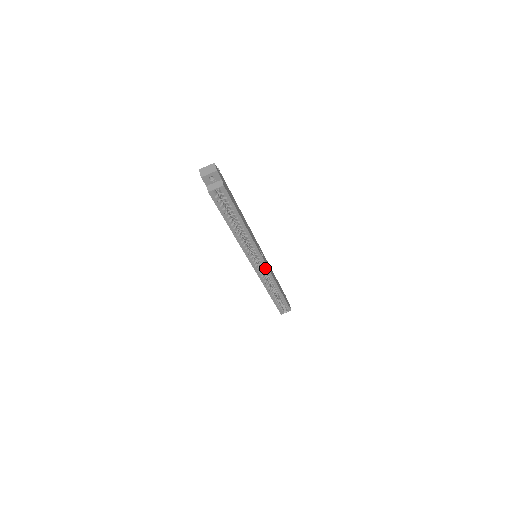
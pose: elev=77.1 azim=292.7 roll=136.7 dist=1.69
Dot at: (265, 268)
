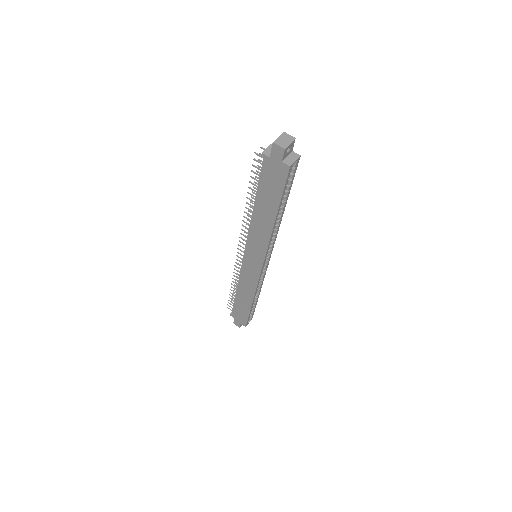
Dot at: (265, 267)
